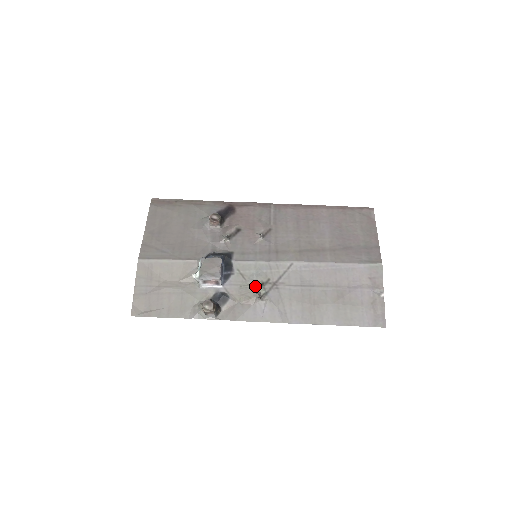
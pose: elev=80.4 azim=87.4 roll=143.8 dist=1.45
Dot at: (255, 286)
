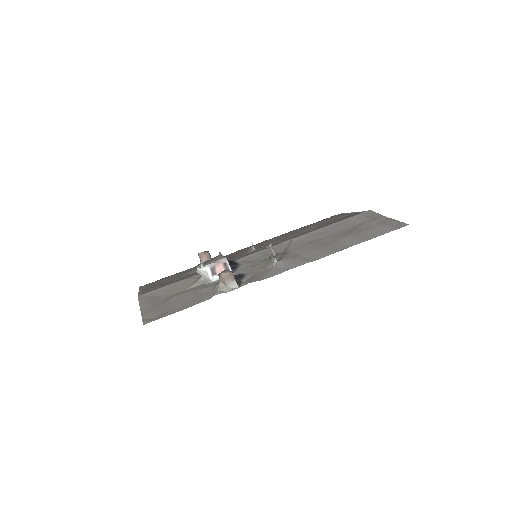
Dot at: (266, 260)
